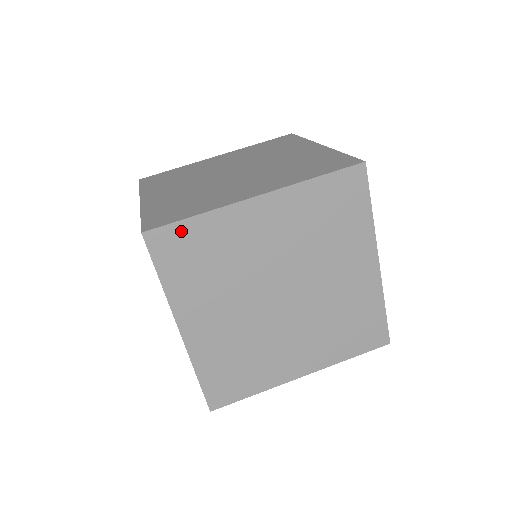
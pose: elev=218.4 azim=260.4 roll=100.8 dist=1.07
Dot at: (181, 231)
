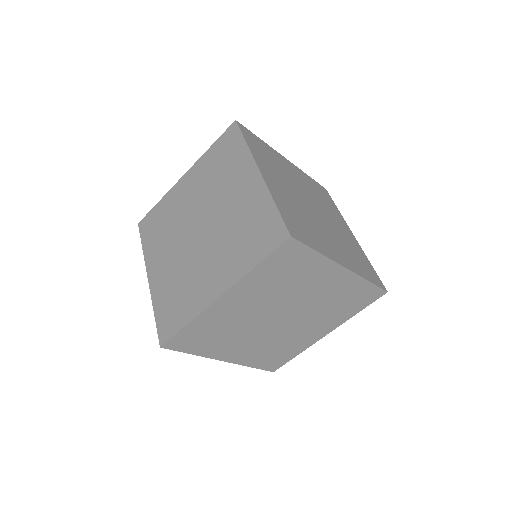
Dot at: (303, 253)
